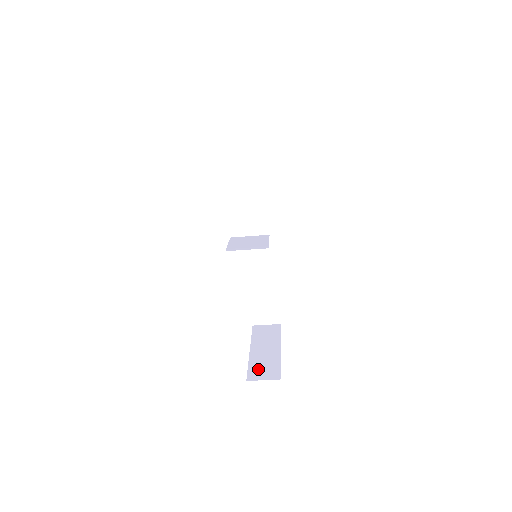
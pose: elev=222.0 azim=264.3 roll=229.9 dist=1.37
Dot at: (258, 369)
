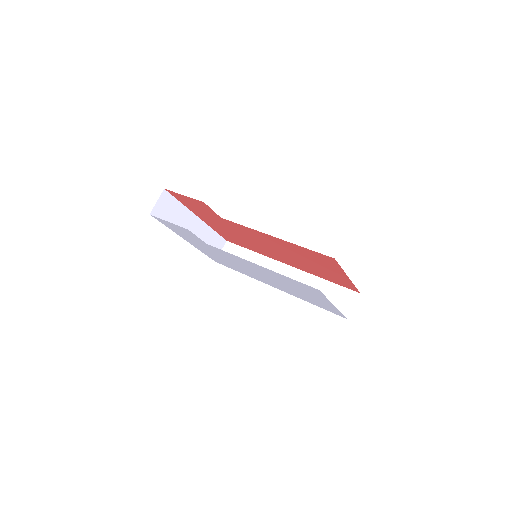
Dot at: occluded
